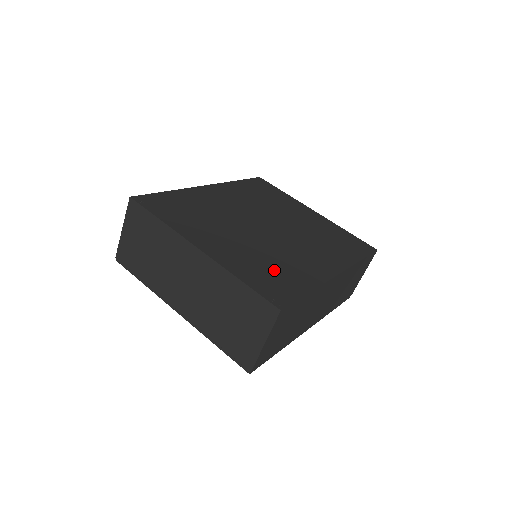
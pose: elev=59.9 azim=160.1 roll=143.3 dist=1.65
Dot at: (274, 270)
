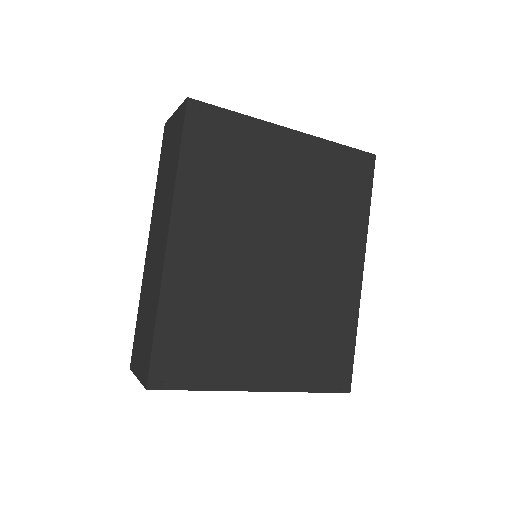
Dot at: (321, 342)
